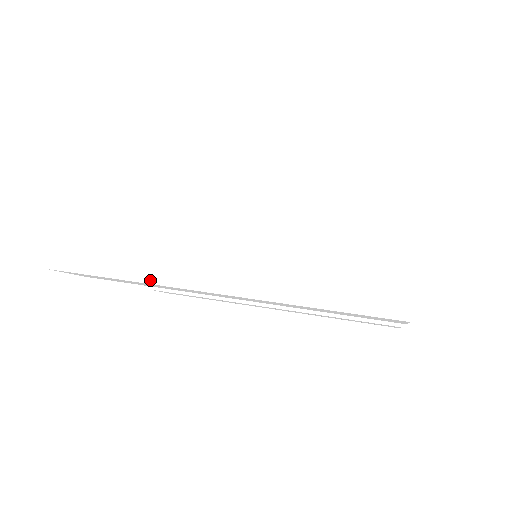
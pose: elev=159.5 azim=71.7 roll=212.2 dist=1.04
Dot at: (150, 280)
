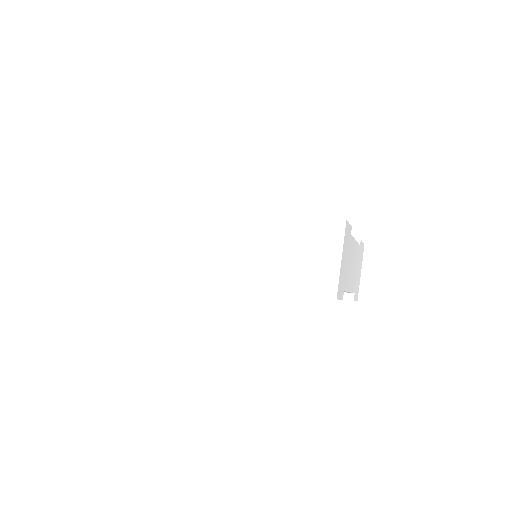
Dot at: (190, 276)
